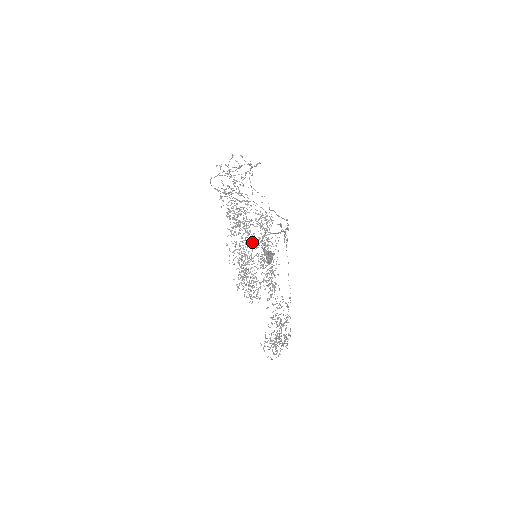
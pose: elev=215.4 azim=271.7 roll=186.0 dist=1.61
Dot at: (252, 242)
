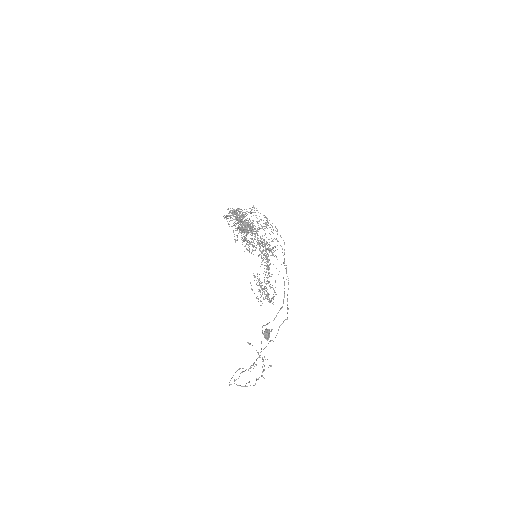
Dot at: occluded
